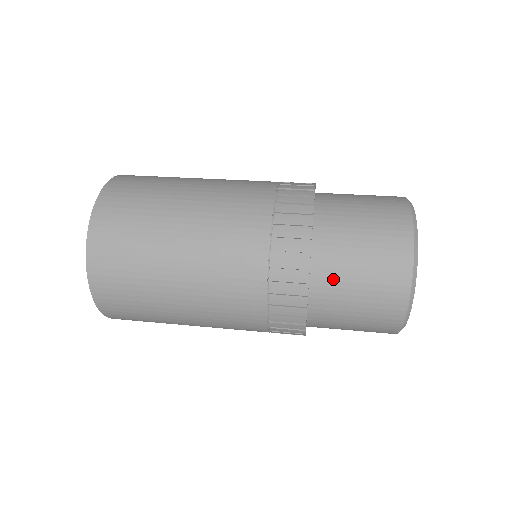
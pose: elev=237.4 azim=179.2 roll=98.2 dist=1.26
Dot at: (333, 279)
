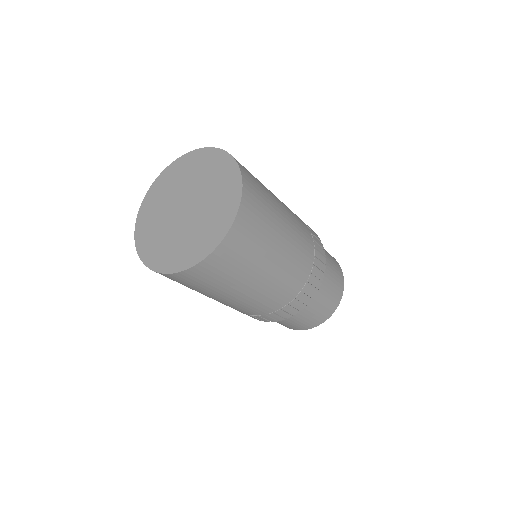
Dot at: (300, 313)
